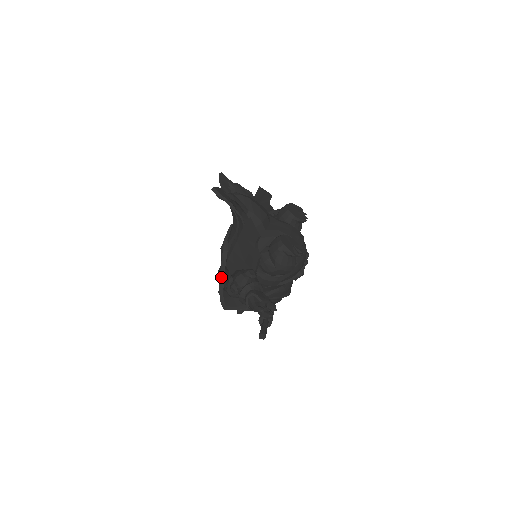
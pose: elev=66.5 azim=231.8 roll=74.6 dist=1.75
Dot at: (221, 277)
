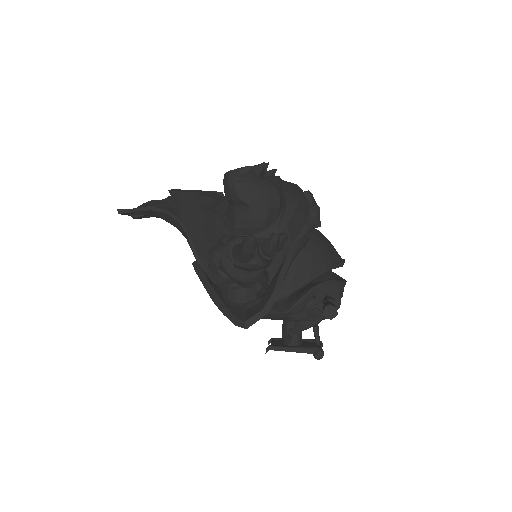
Dot at: (213, 297)
